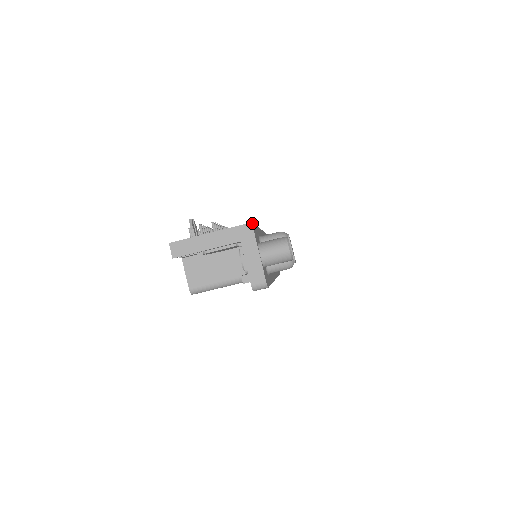
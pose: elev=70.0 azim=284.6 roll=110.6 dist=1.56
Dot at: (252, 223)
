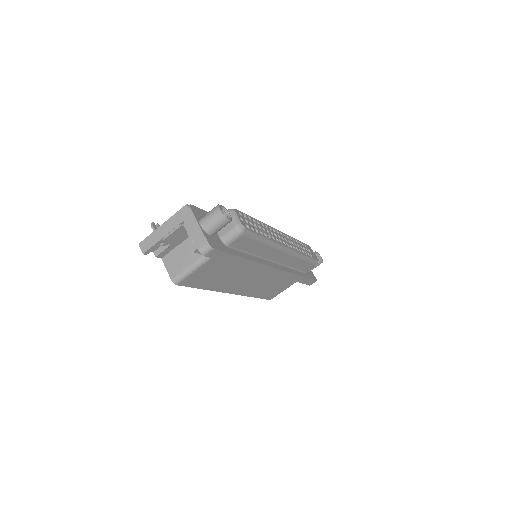
Dot at: (190, 204)
